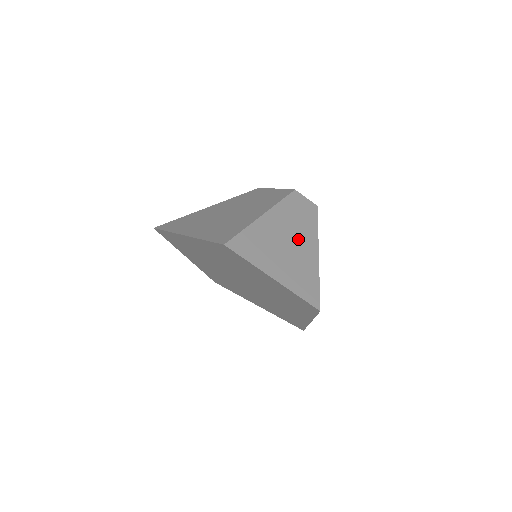
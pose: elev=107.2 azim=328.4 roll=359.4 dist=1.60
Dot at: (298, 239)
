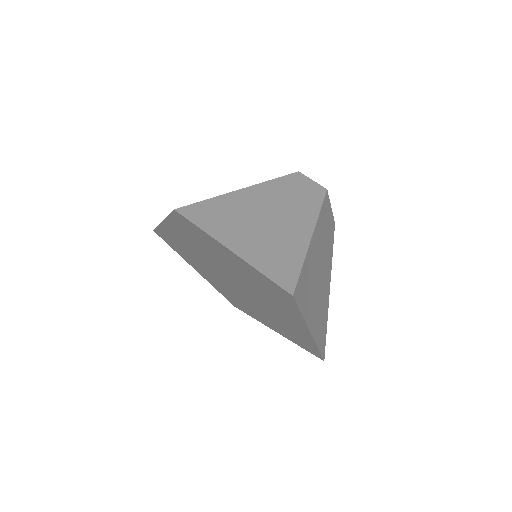
Dot at: (285, 217)
